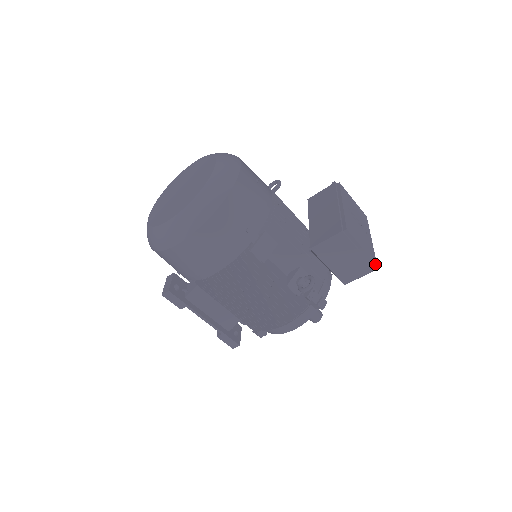
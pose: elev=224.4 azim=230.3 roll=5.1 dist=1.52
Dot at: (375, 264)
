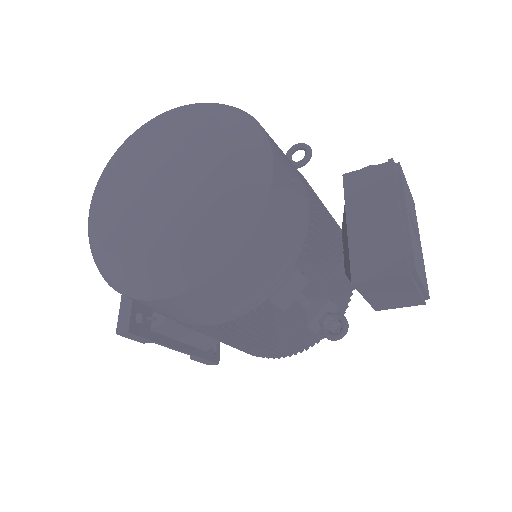
Dot at: (428, 298)
